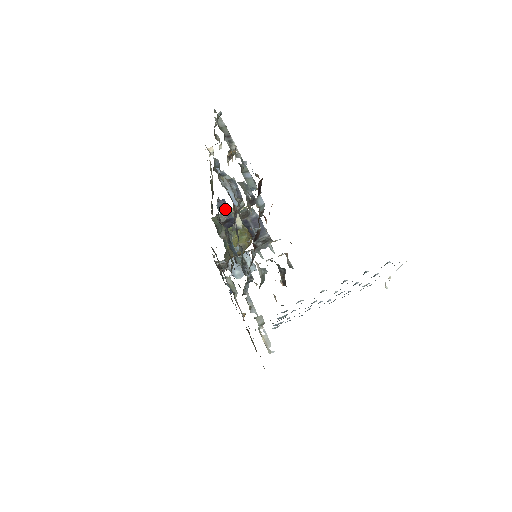
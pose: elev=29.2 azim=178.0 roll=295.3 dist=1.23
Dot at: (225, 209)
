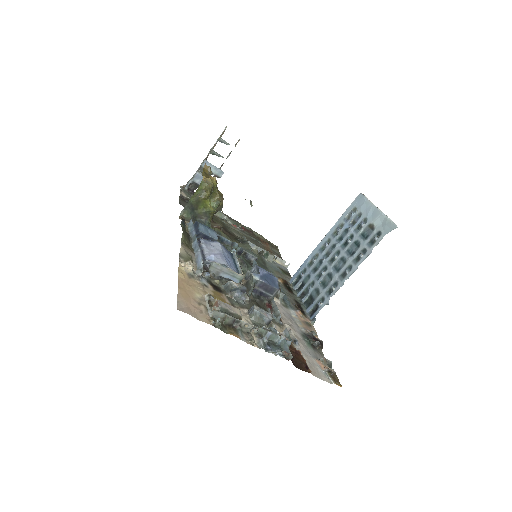
Dot at: (207, 239)
